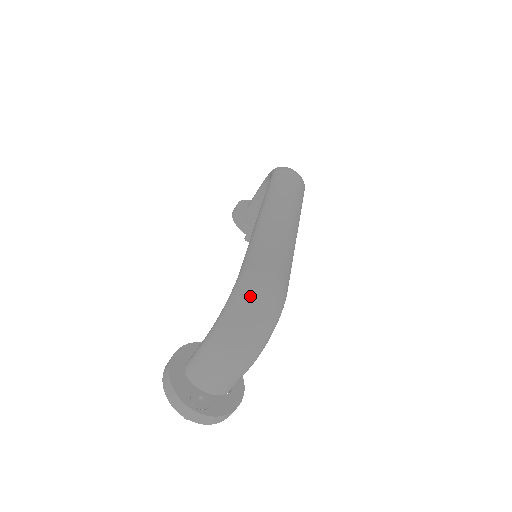
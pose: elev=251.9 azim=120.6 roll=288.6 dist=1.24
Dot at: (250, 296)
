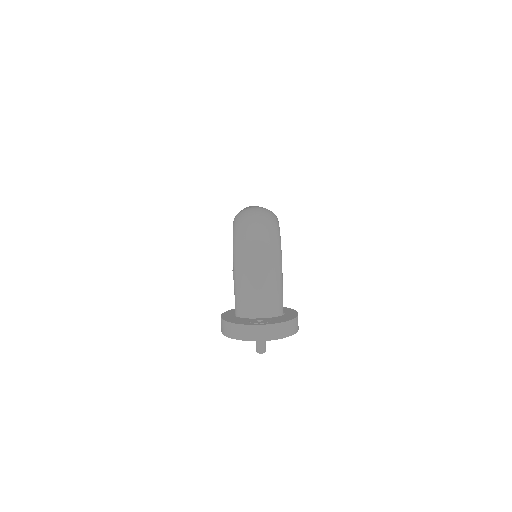
Dot at: (245, 218)
